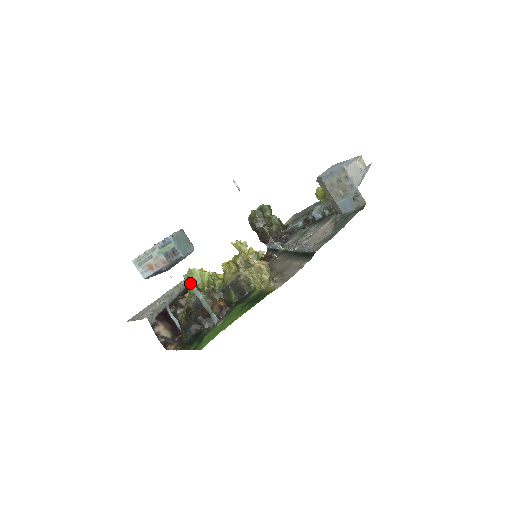
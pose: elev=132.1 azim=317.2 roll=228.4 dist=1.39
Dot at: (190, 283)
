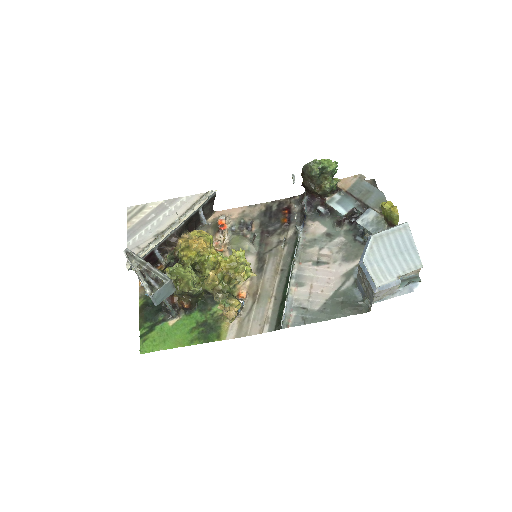
Dot at: (172, 275)
